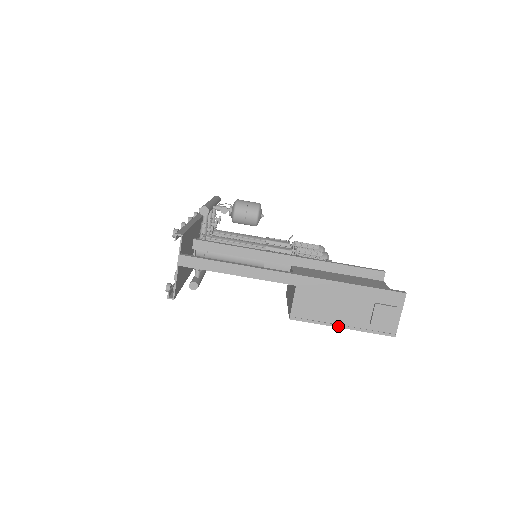
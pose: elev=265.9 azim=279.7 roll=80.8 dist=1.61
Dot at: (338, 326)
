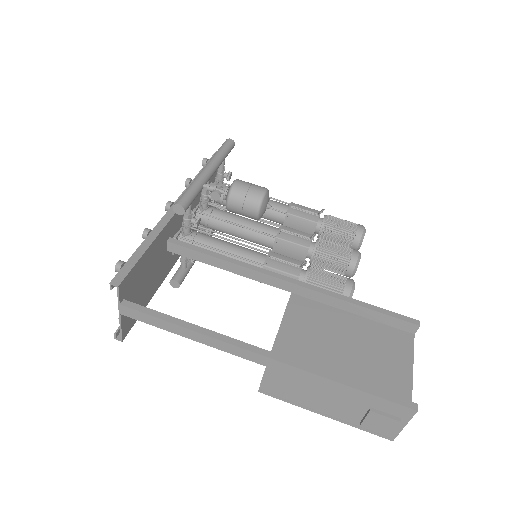
Dot at: (319, 413)
